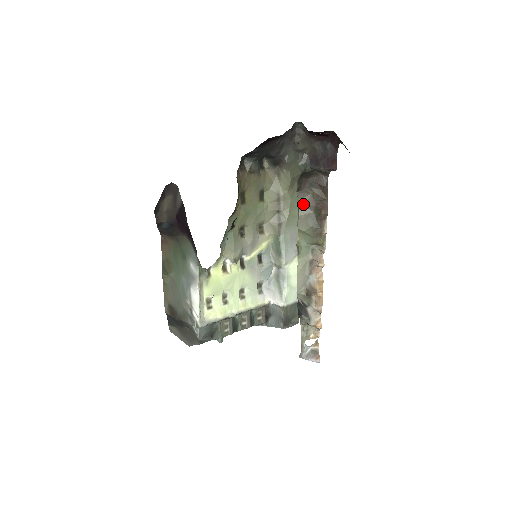
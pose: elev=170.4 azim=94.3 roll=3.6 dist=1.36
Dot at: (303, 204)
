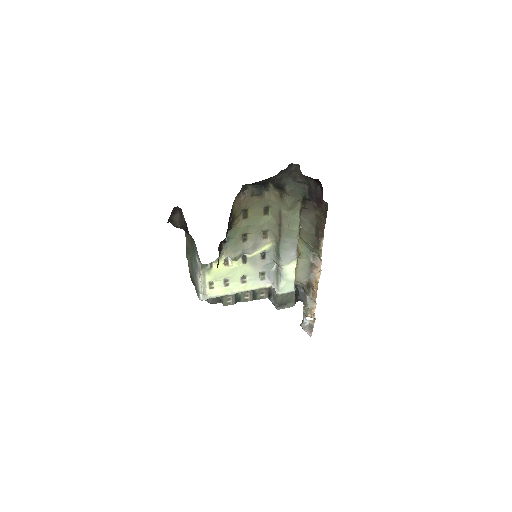
Dot at: (307, 219)
